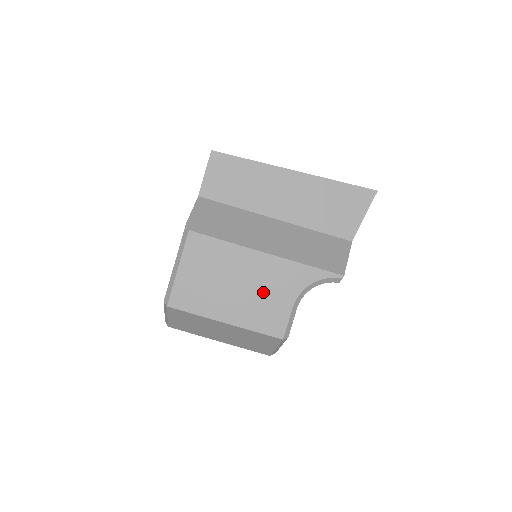
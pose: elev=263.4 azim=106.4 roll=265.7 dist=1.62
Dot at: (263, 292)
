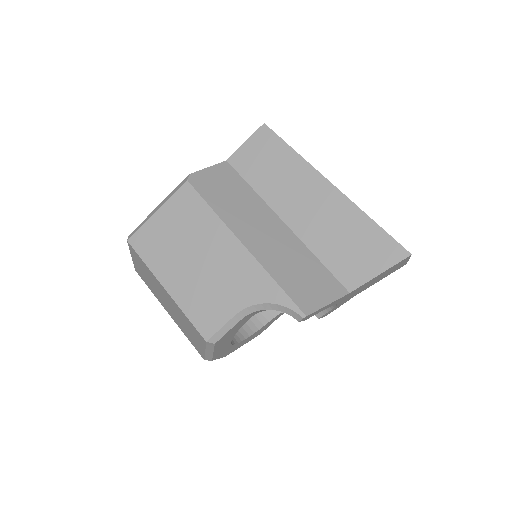
Dot at: (216, 281)
